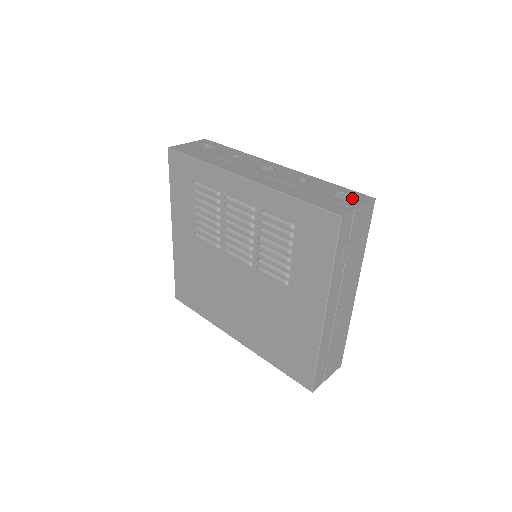
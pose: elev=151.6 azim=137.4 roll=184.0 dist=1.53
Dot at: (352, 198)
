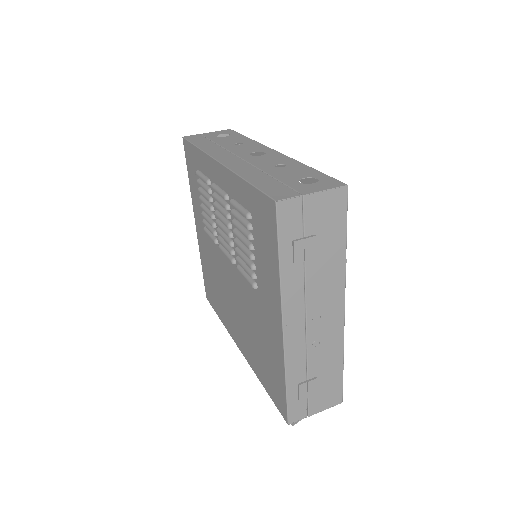
Dot at: (316, 183)
